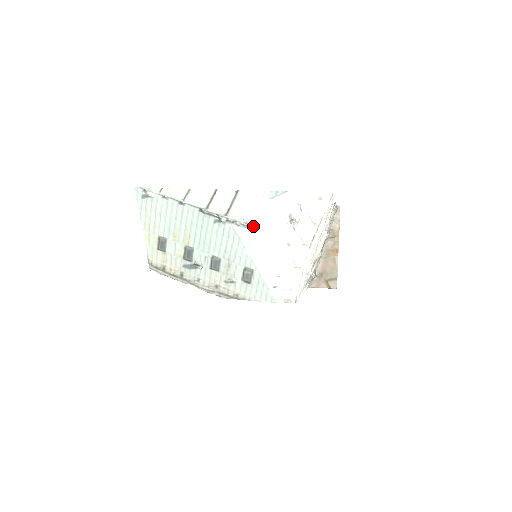
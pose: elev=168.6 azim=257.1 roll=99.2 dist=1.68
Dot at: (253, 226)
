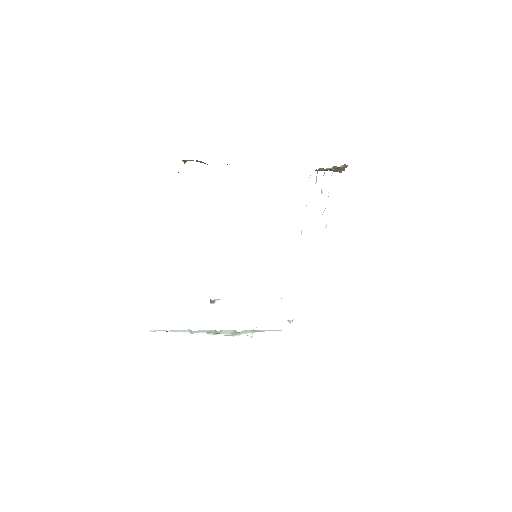
Dot at: occluded
